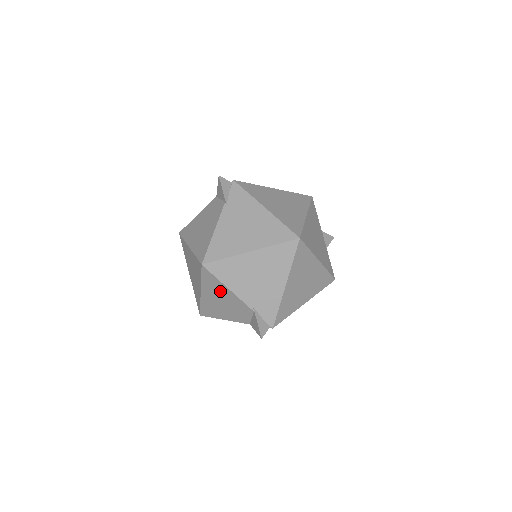
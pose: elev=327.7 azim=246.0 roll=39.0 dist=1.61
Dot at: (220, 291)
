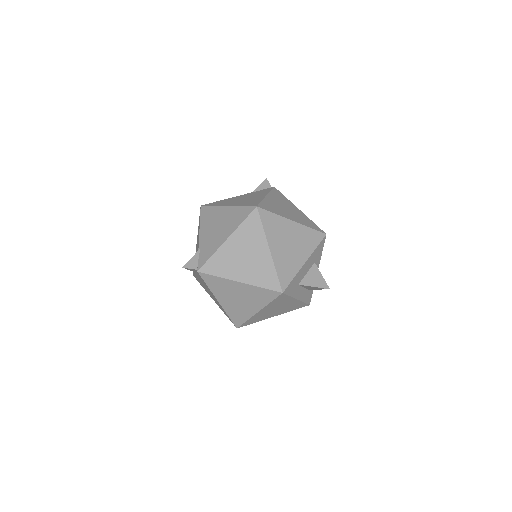
Dot at: occluded
